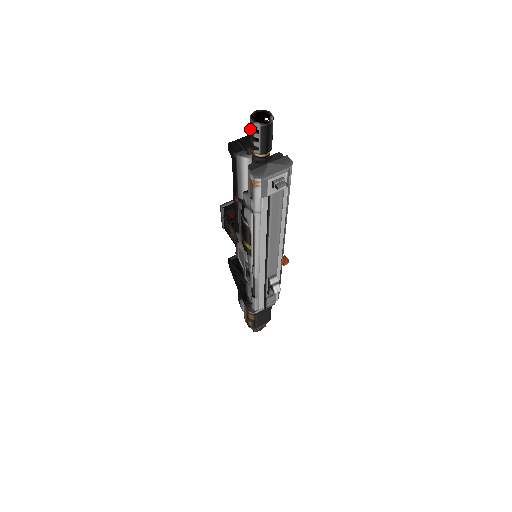
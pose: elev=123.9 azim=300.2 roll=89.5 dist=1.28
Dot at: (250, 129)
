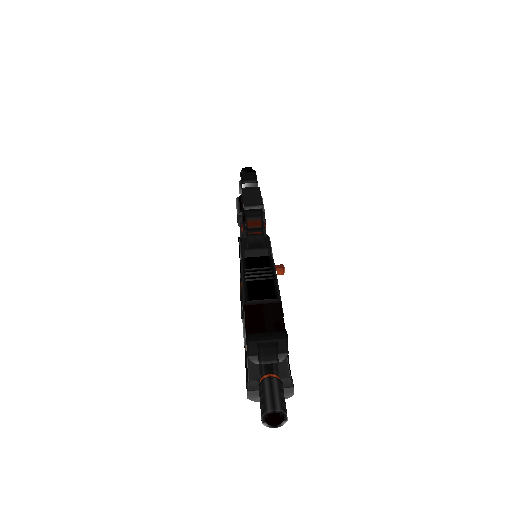
Dot at: (260, 406)
